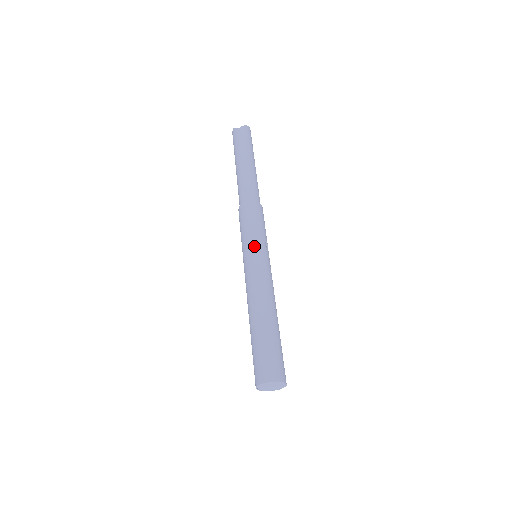
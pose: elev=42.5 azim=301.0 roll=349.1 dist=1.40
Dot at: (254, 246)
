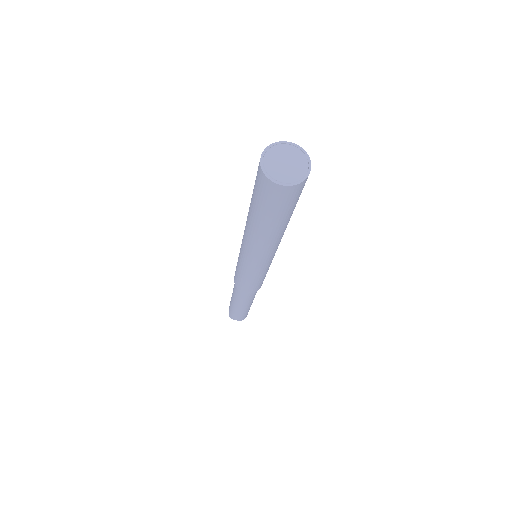
Dot at: occluded
